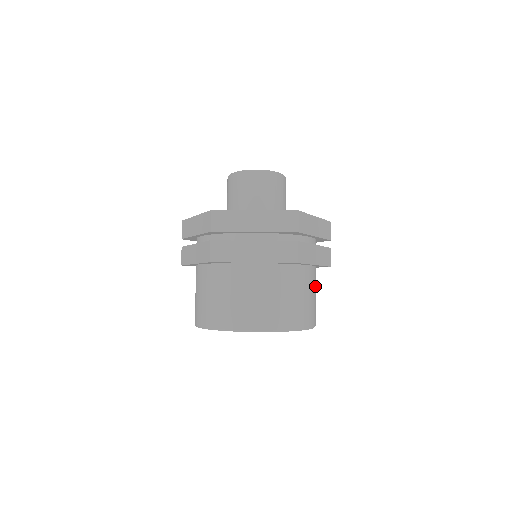
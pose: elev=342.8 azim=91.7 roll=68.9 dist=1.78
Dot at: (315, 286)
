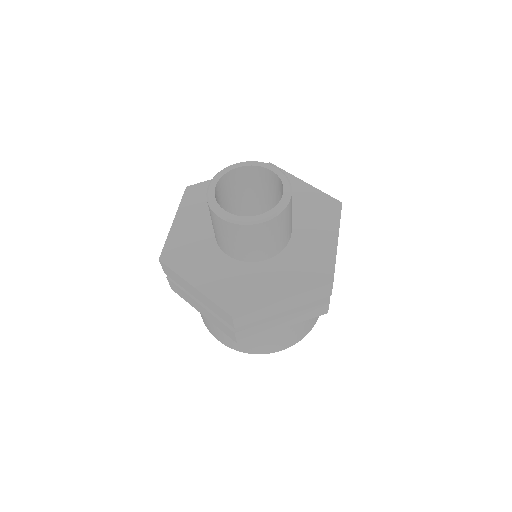
Dot at: occluded
